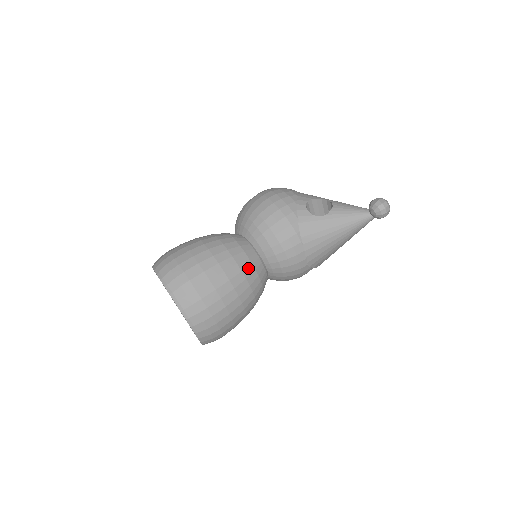
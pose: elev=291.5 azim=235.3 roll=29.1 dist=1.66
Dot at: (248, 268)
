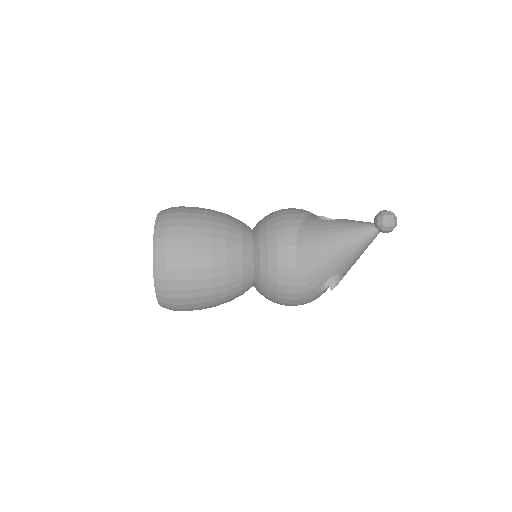
Dot at: (235, 235)
